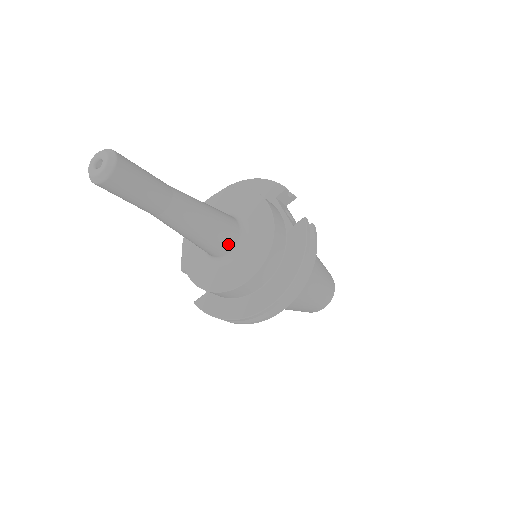
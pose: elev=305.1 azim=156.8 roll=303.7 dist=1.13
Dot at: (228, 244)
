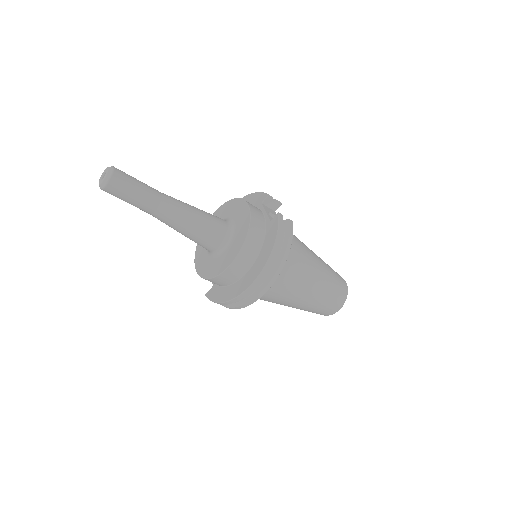
Dot at: (217, 238)
